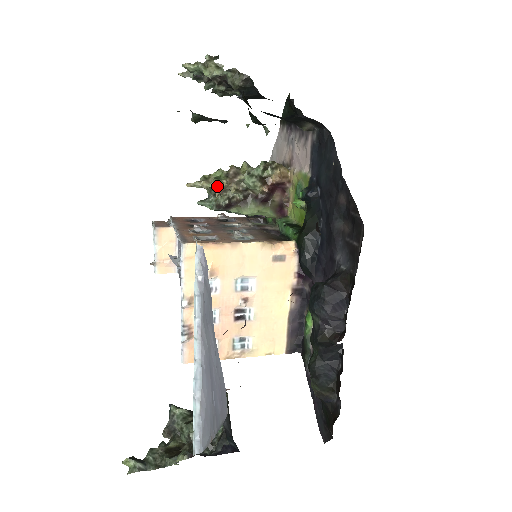
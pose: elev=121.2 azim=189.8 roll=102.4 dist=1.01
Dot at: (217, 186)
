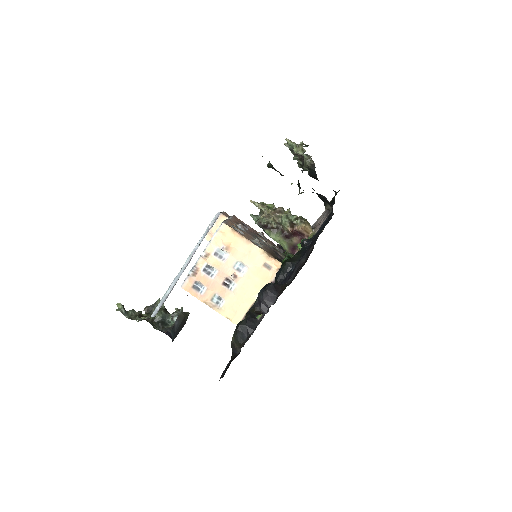
Dot at: (265, 211)
